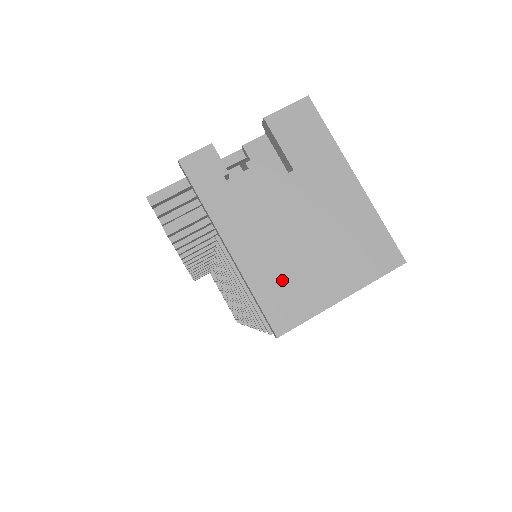
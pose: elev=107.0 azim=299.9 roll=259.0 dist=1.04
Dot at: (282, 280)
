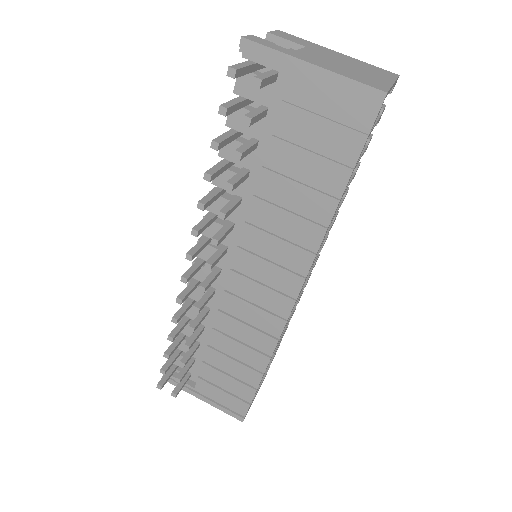
Dot at: (357, 75)
